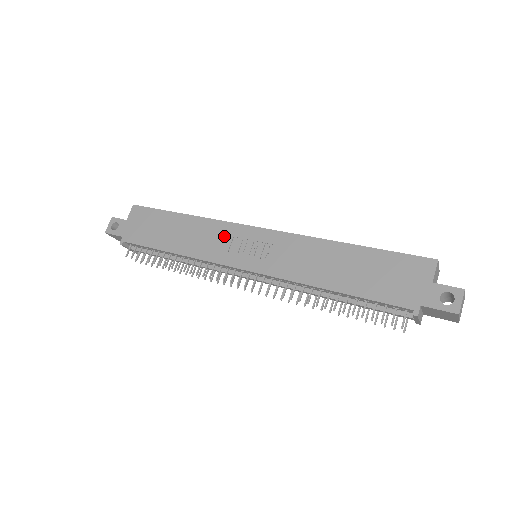
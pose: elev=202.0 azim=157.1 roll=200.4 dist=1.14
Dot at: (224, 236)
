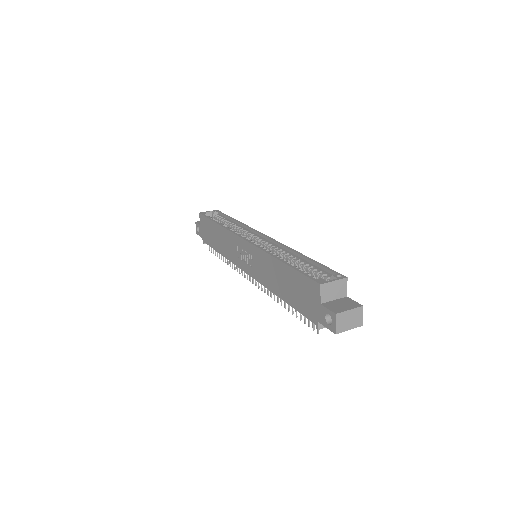
Dot at: (234, 245)
